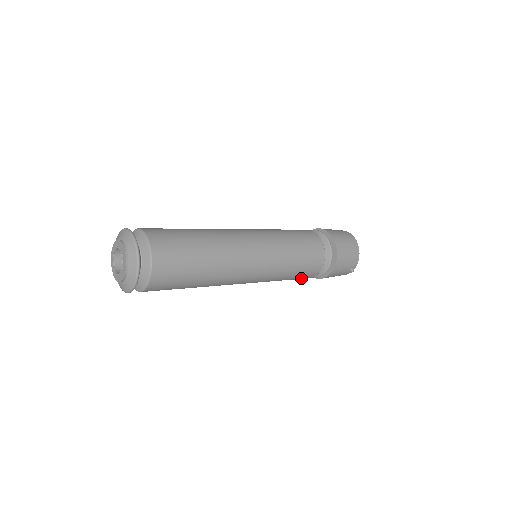
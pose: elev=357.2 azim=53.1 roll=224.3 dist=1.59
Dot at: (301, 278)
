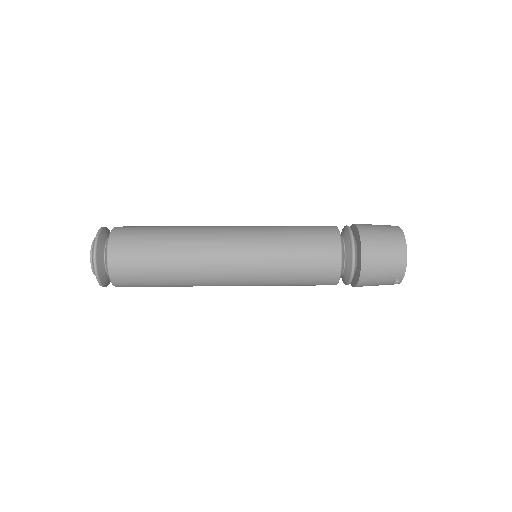
Dot at: occluded
